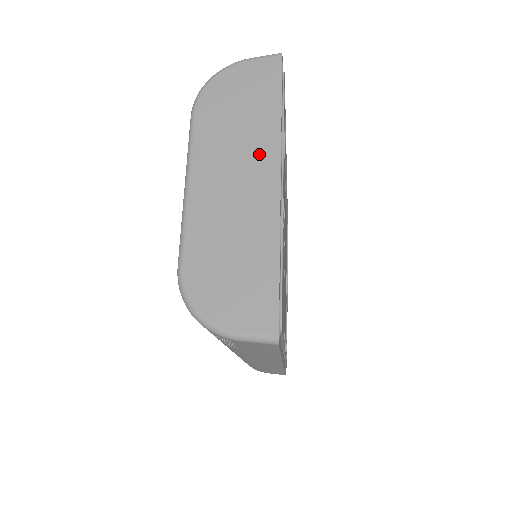
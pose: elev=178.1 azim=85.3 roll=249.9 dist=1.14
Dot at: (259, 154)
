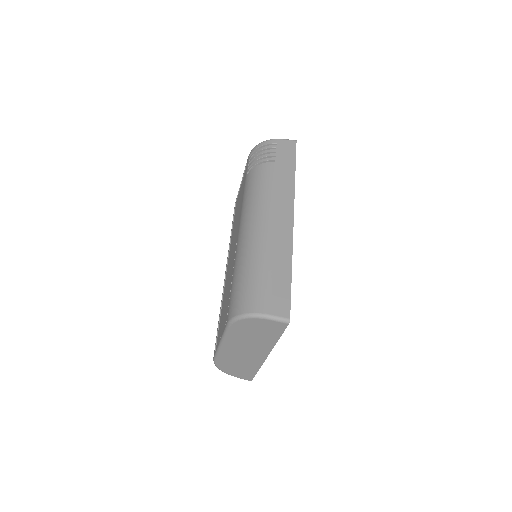
Dot at: occluded
